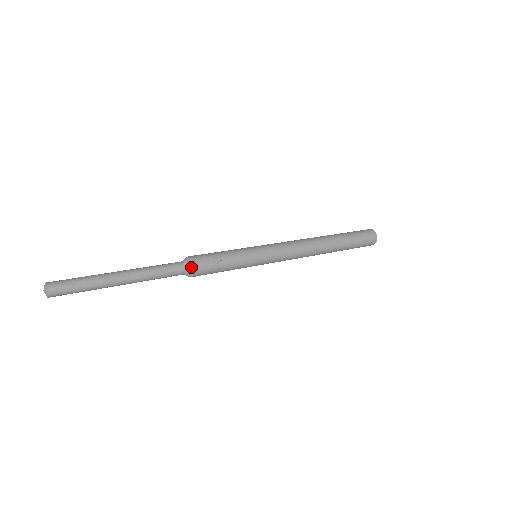
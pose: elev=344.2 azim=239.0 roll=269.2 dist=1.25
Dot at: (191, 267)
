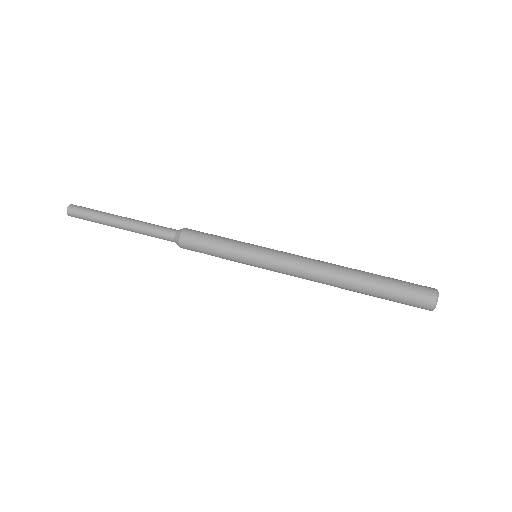
Dot at: (180, 247)
